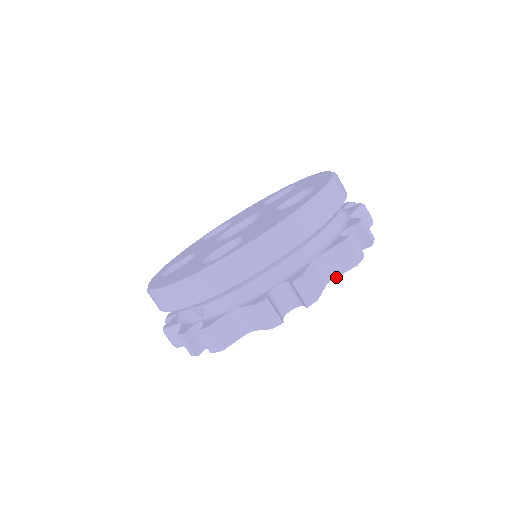
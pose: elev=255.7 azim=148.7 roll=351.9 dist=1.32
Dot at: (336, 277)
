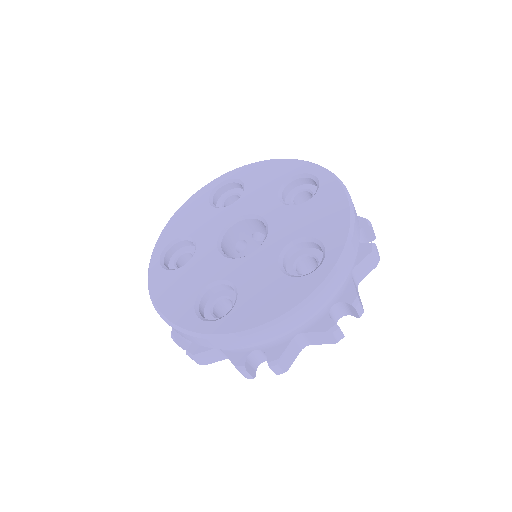
Dot at: (313, 344)
